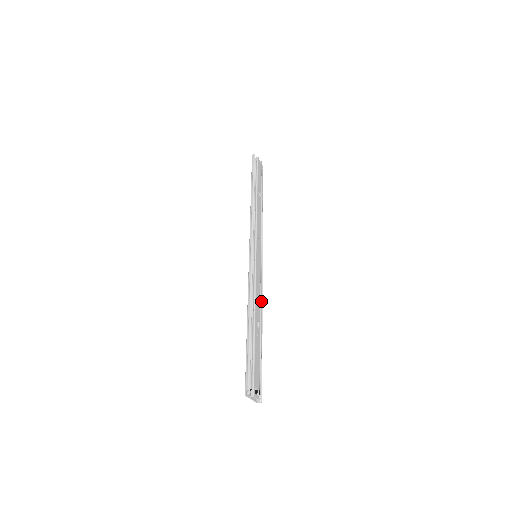
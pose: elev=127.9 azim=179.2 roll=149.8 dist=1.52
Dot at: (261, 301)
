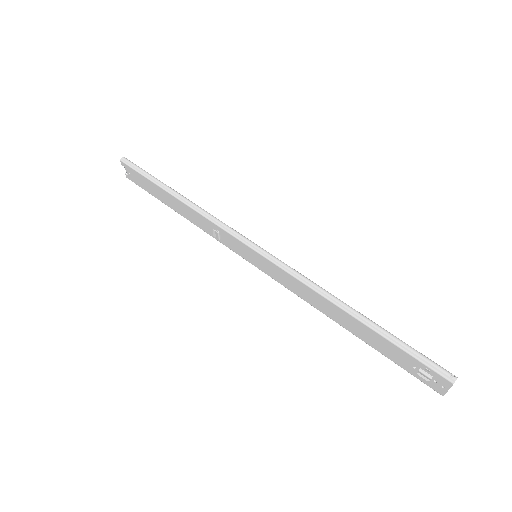
Dot at: occluded
